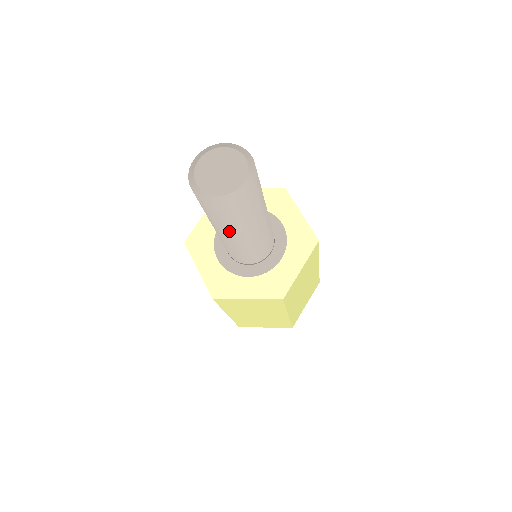
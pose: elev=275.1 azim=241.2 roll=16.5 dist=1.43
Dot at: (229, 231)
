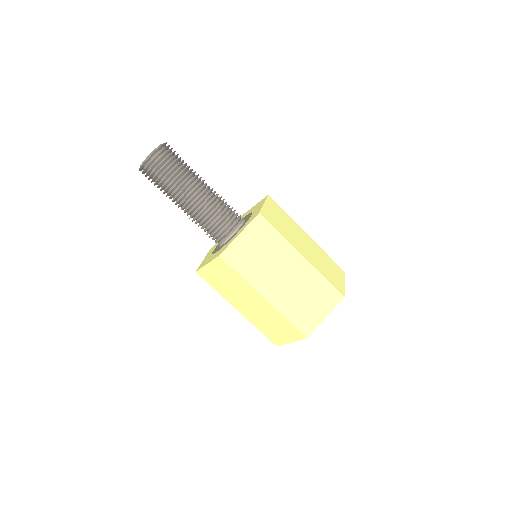
Dot at: (183, 189)
